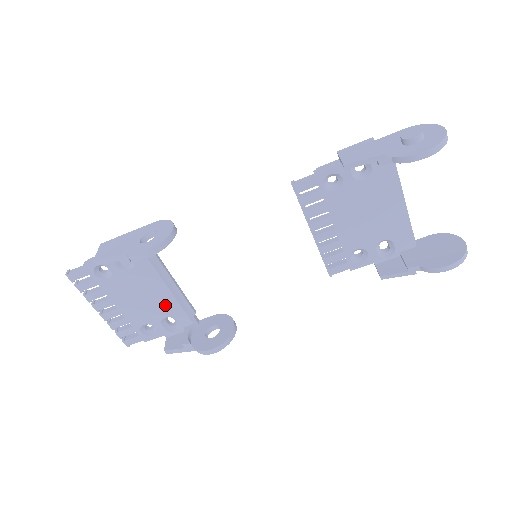
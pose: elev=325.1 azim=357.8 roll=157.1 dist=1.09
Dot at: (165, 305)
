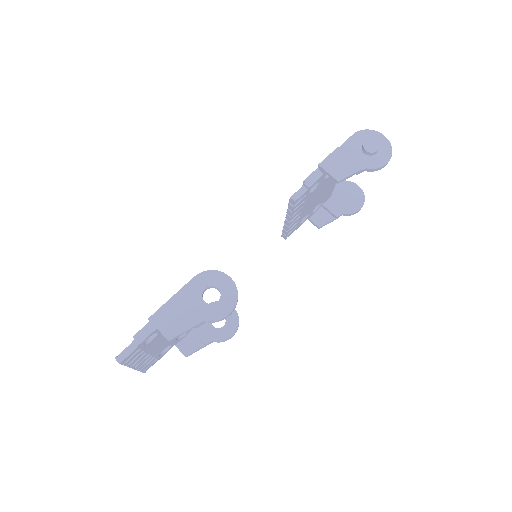
Dot at: occluded
